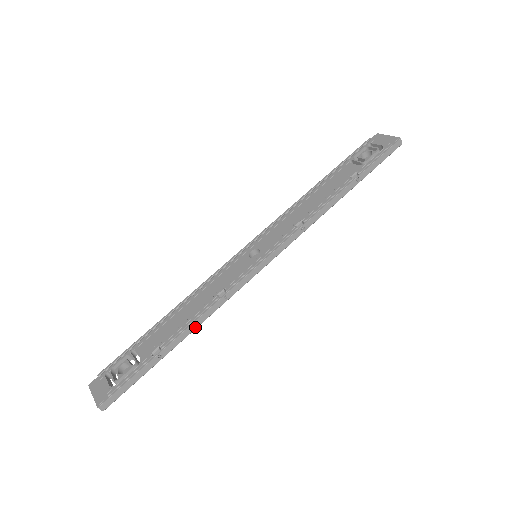
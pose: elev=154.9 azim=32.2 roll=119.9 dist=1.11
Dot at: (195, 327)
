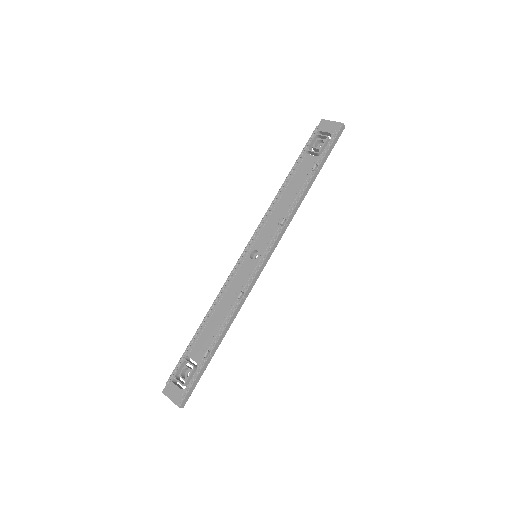
Dot at: (229, 327)
